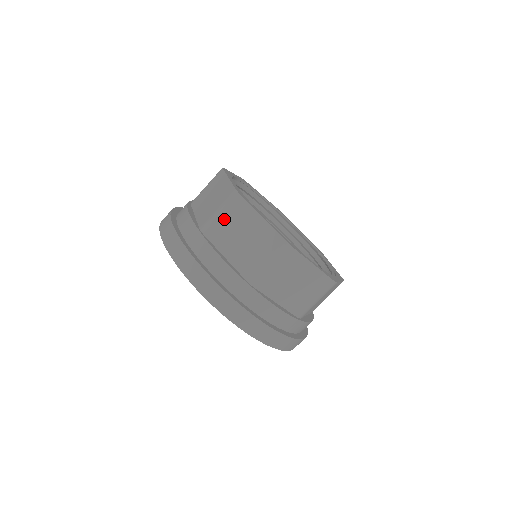
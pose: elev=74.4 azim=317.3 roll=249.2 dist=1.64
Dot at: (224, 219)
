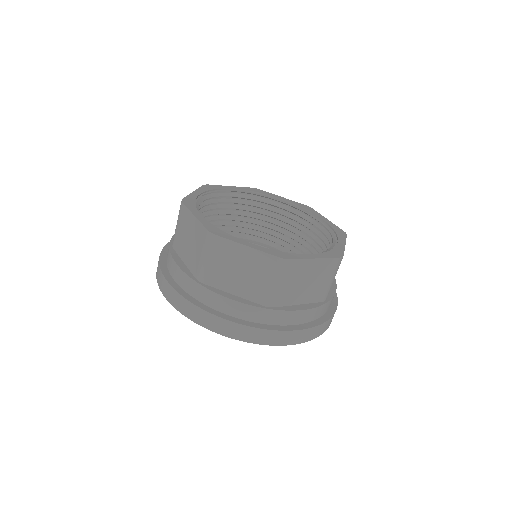
Dot at: (285, 285)
